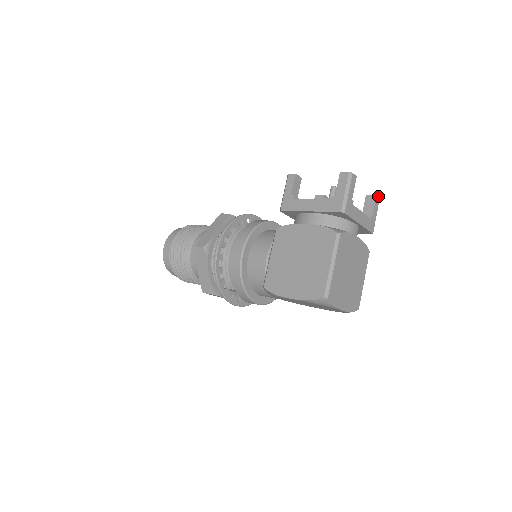
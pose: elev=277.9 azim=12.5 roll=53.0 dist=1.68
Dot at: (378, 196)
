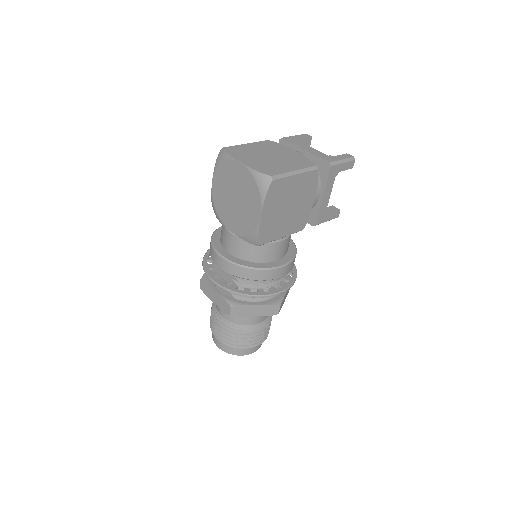
Dot at: (351, 155)
